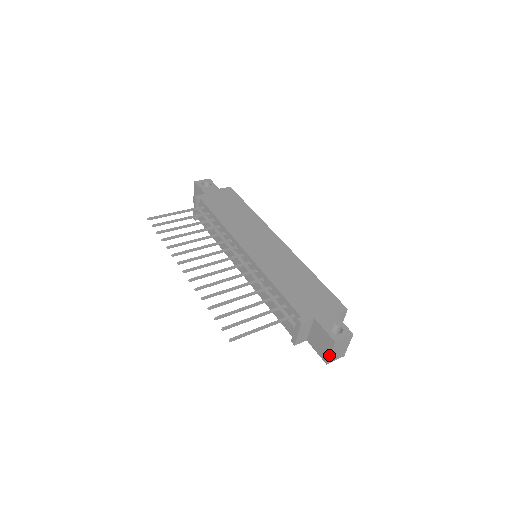
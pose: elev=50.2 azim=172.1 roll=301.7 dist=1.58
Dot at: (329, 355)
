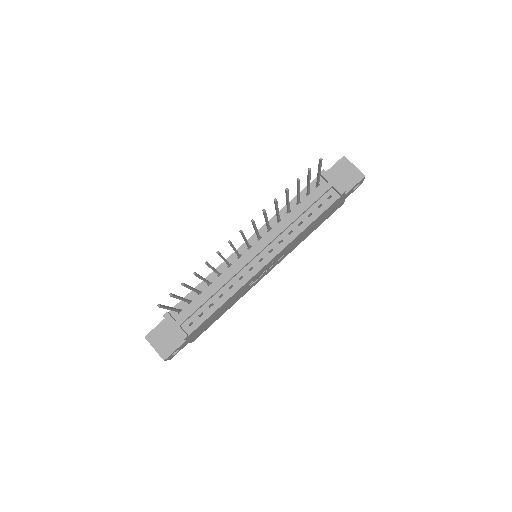
Dot at: (356, 168)
